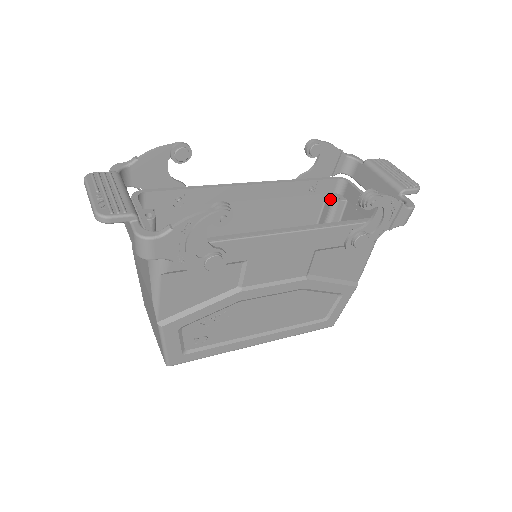
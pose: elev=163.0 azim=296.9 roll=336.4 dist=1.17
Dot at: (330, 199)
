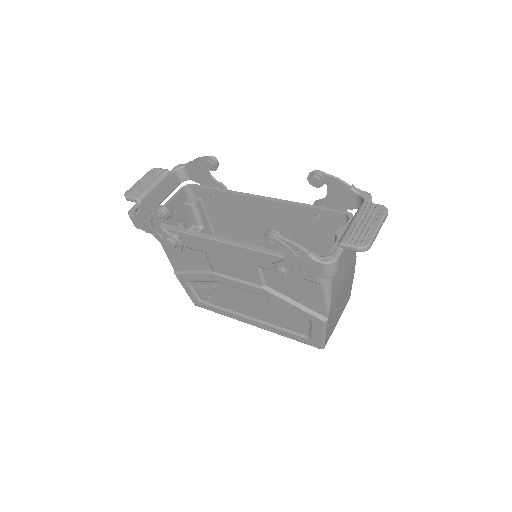
Dot at: (336, 231)
